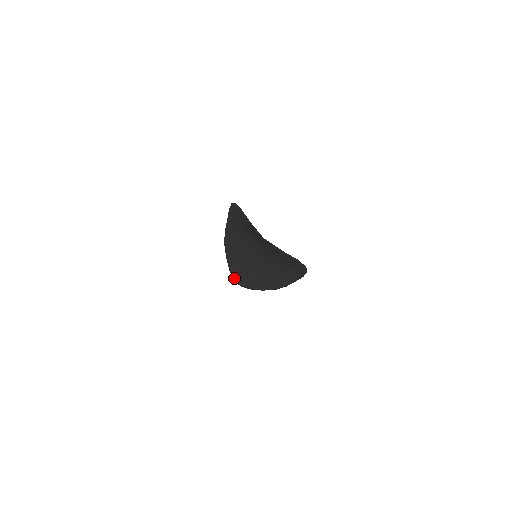
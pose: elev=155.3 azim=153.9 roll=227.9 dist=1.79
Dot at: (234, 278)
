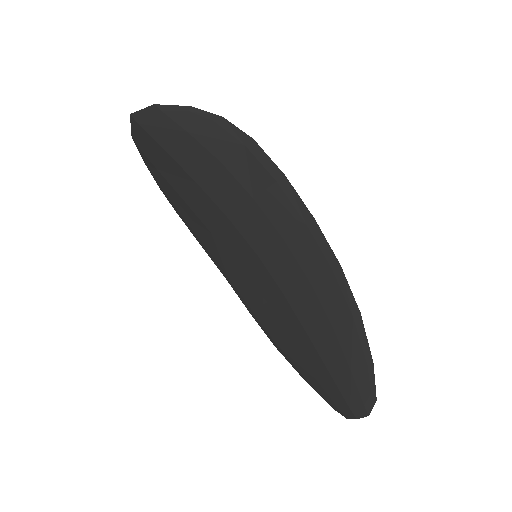
Dot at: (343, 409)
